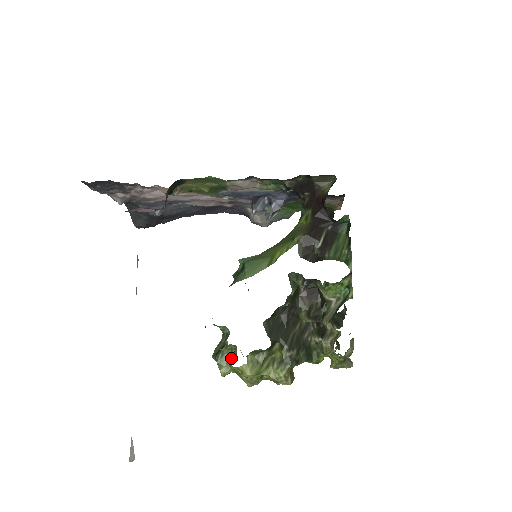
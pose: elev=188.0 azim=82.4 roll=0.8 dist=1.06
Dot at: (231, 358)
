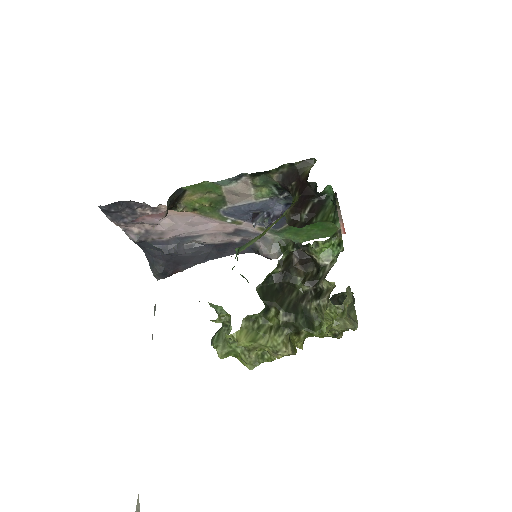
Dot at: occluded
